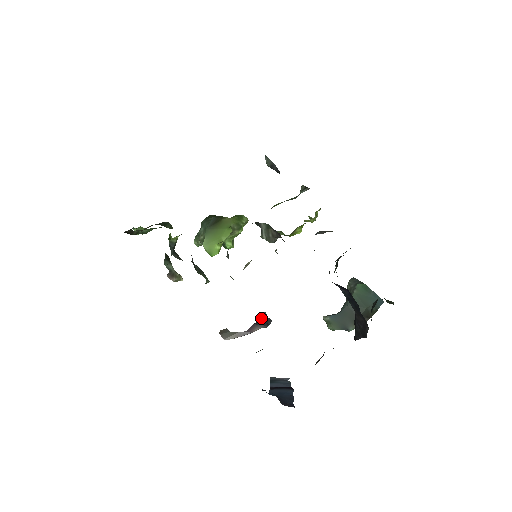
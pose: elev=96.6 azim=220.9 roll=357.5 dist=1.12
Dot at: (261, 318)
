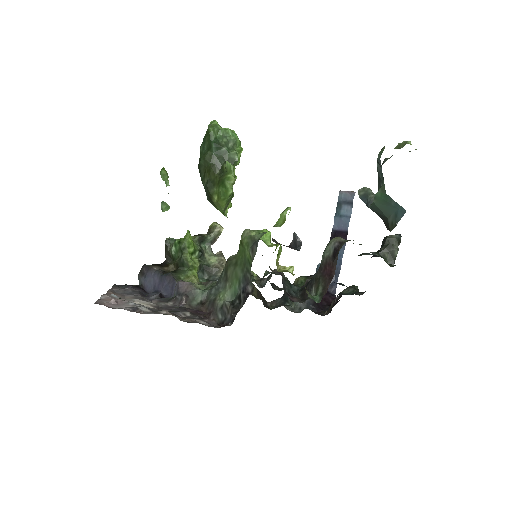
Dot at: (293, 241)
